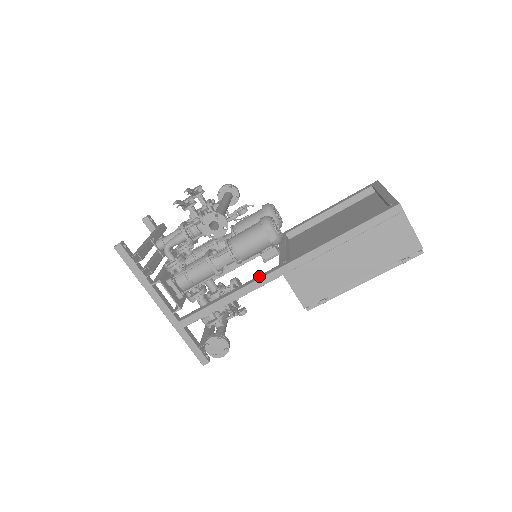
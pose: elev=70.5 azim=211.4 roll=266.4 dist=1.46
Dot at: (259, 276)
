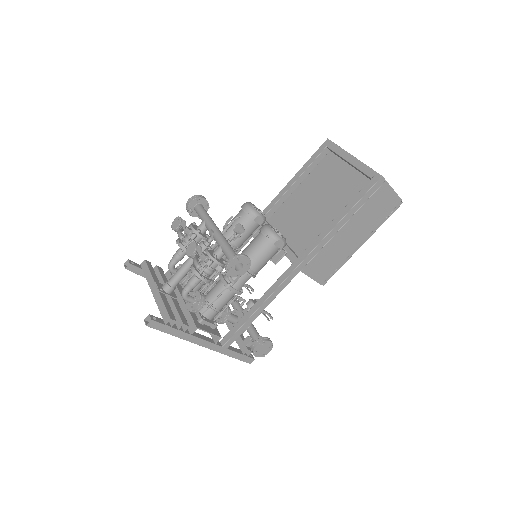
Dot at: (279, 280)
